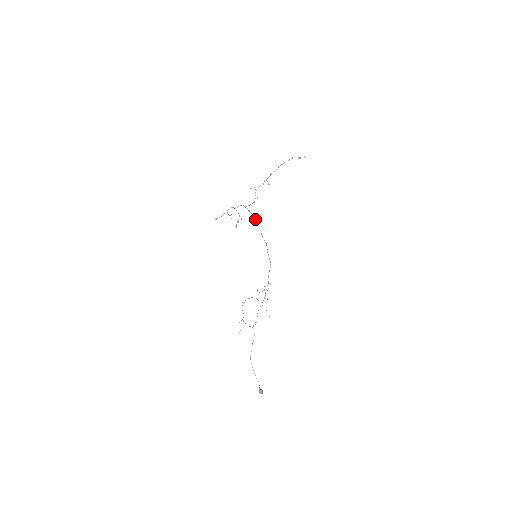
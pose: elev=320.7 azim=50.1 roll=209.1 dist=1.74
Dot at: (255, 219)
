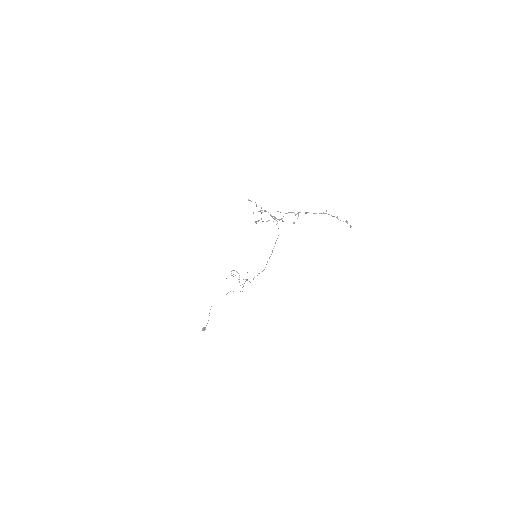
Dot at: occluded
